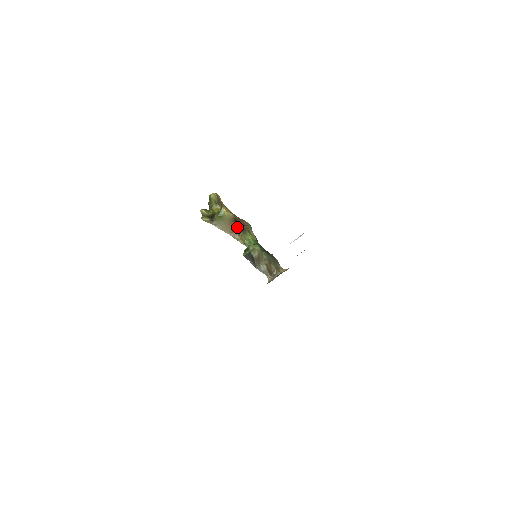
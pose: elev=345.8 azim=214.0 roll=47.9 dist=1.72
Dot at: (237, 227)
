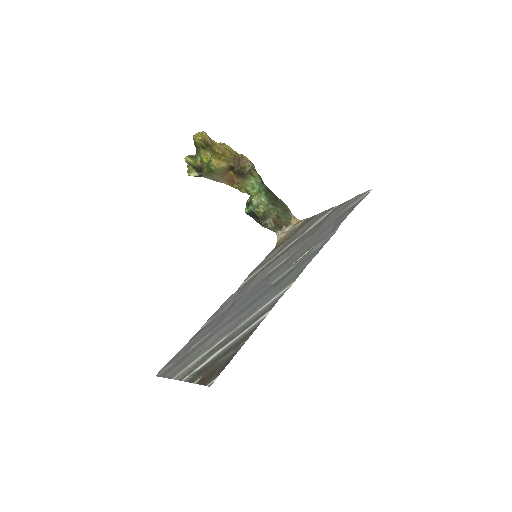
Dot at: (235, 175)
